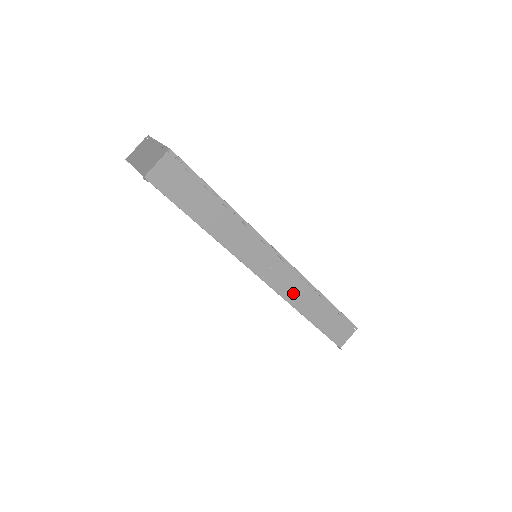
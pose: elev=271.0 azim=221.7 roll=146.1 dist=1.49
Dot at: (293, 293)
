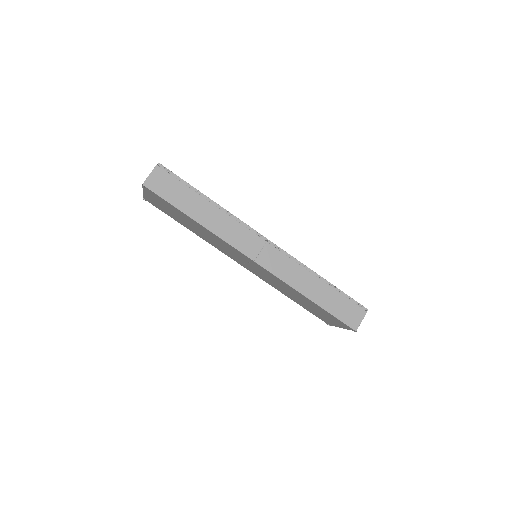
Dot at: (288, 274)
